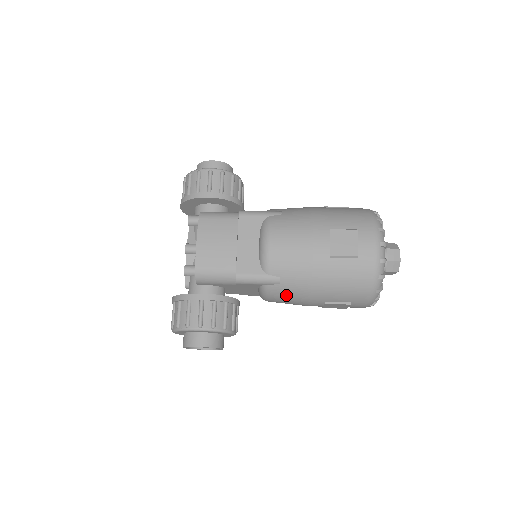
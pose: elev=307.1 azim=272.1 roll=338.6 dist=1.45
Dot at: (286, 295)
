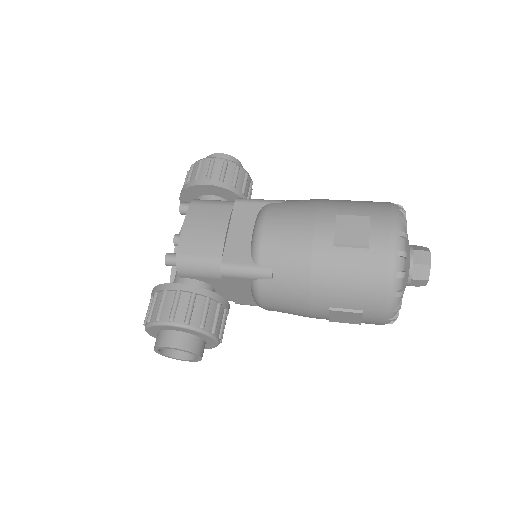
Dot at: (281, 295)
